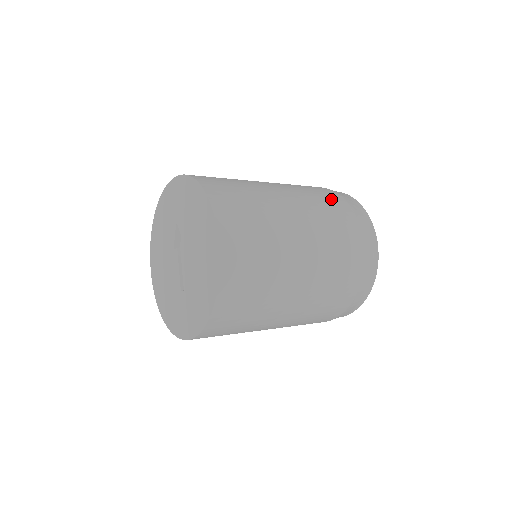
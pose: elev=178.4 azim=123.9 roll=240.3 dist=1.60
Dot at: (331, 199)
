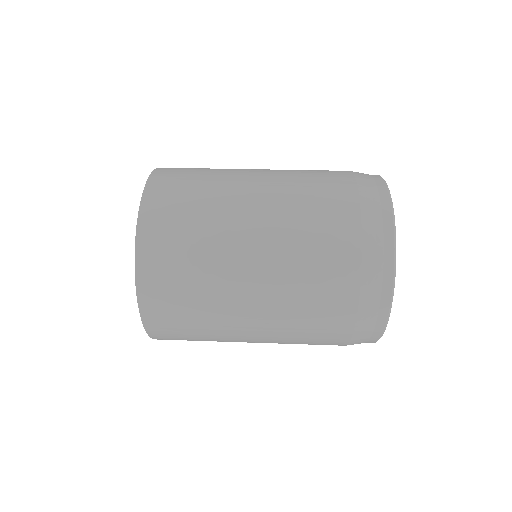
Dot at: (326, 170)
